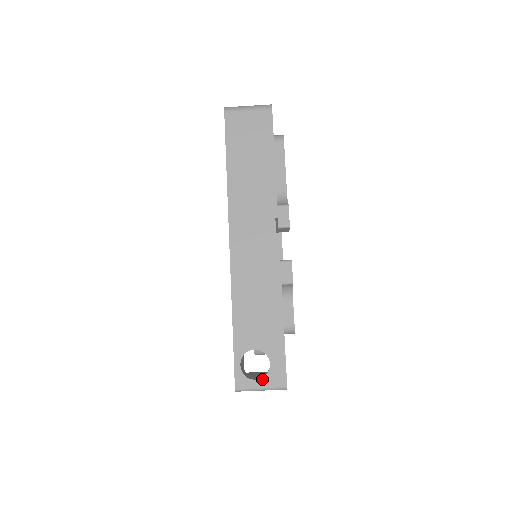
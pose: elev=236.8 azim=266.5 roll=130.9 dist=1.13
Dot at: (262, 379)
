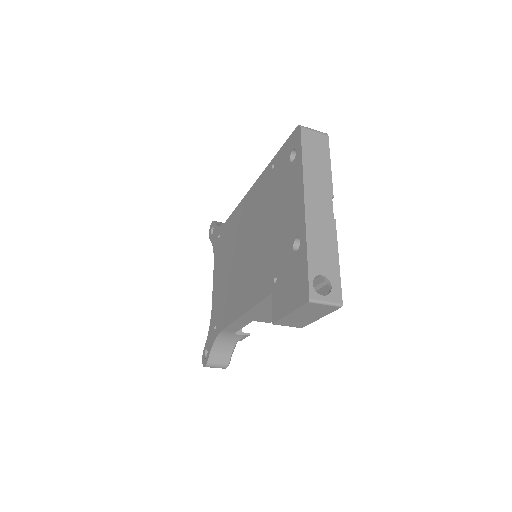
Dot at: (327, 296)
